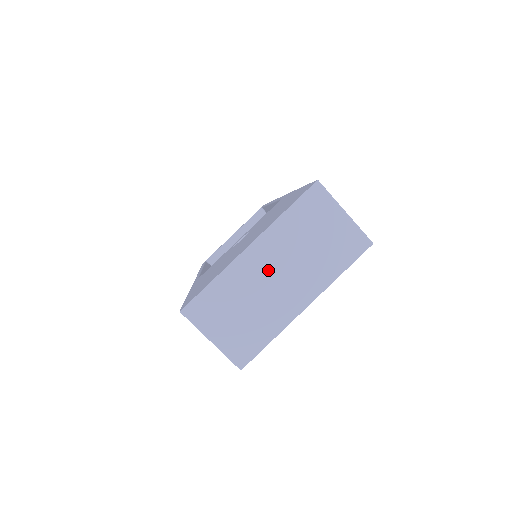
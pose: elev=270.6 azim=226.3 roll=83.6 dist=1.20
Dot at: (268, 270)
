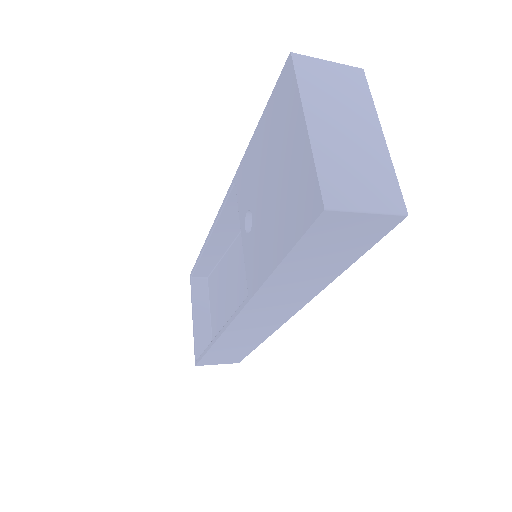
Dot at: (336, 130)
